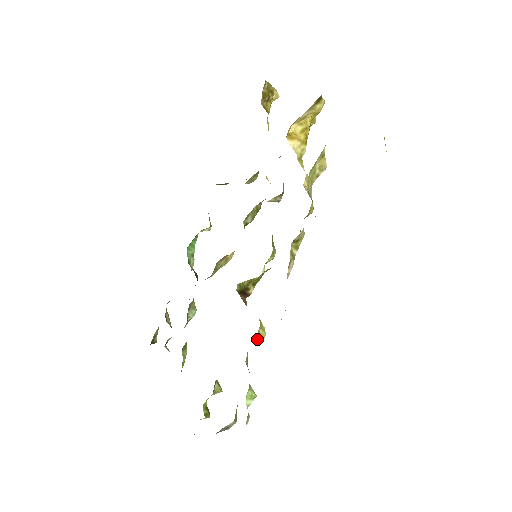
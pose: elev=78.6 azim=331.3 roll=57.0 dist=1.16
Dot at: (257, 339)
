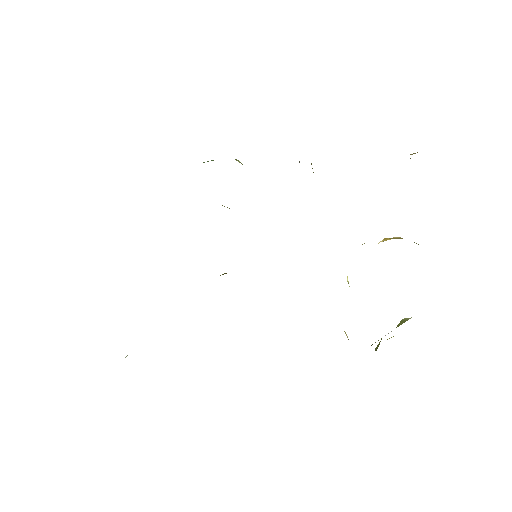
Dot at: occluded
